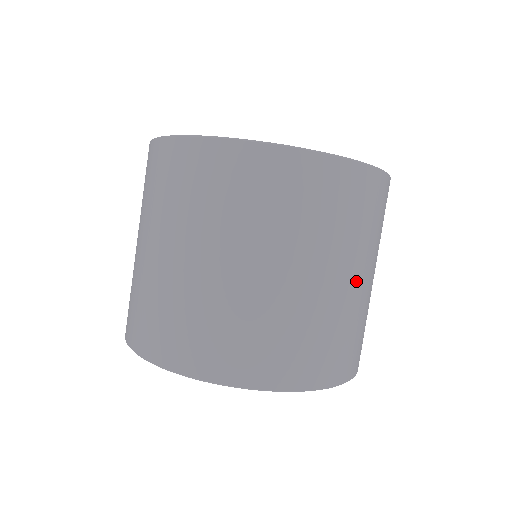
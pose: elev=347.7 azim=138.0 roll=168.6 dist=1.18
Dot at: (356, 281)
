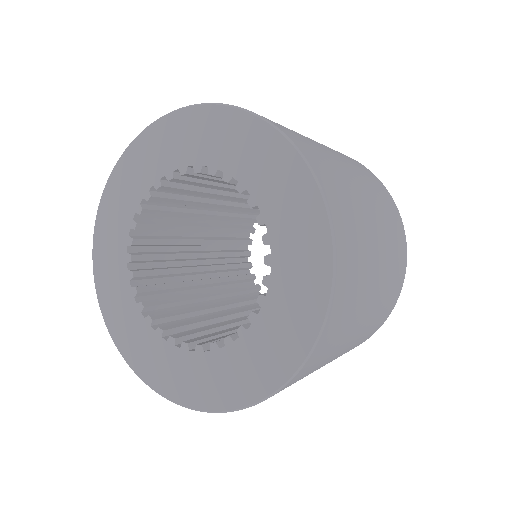
Dot at: (341, 352)
